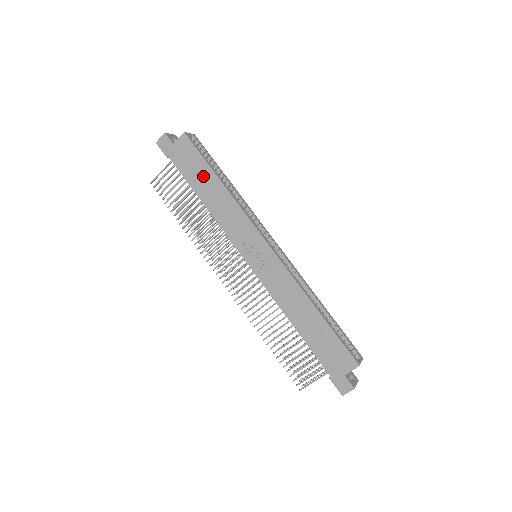
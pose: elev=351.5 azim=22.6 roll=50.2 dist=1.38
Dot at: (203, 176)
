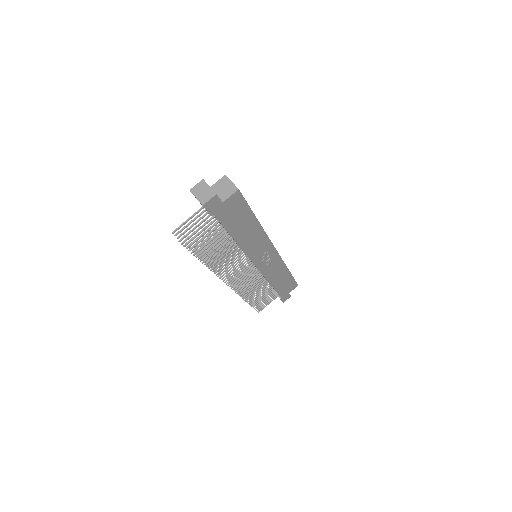
Dot at: (244, 222)
